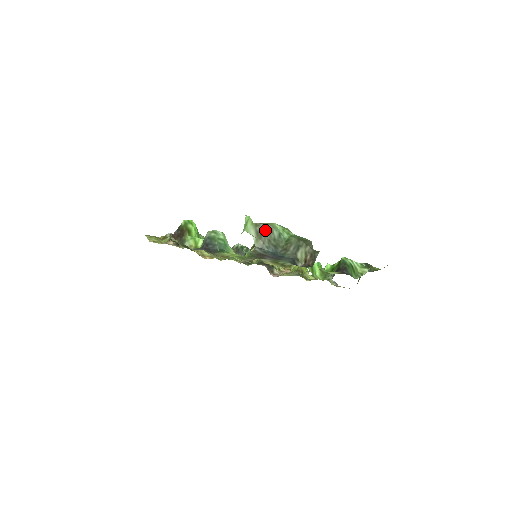
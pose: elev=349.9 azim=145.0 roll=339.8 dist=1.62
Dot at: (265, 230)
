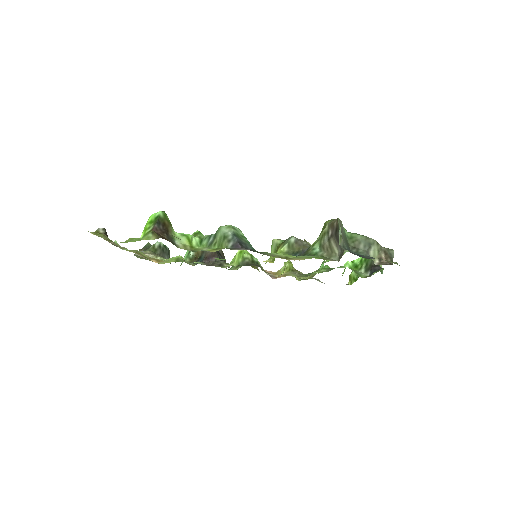
Dot at: (341, 227)
